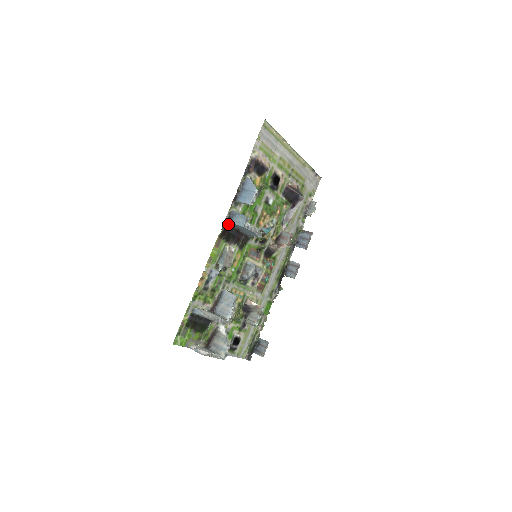
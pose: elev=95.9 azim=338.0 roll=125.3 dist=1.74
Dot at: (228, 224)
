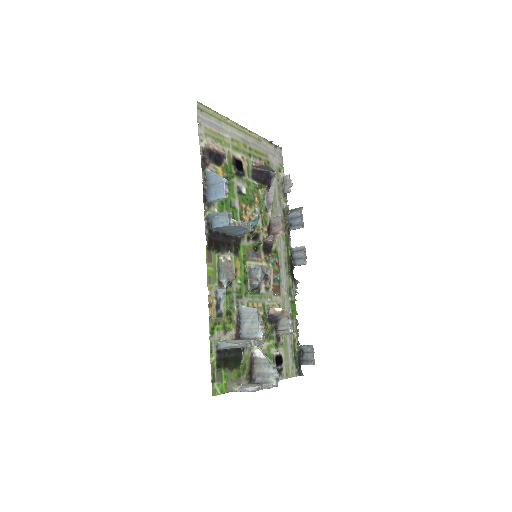
Dot at: (210, 231)
